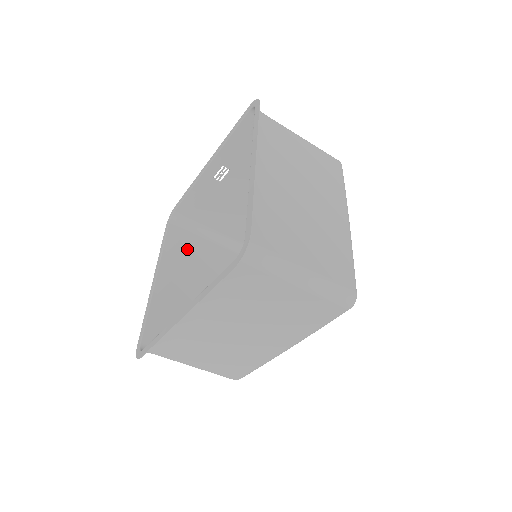
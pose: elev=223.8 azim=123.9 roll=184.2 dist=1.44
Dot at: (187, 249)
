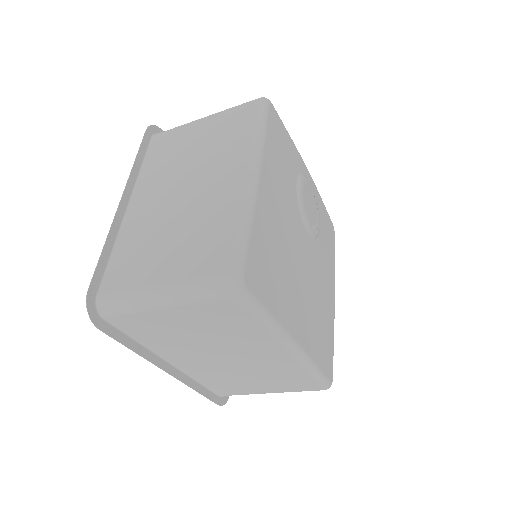
Dot at: occluded
